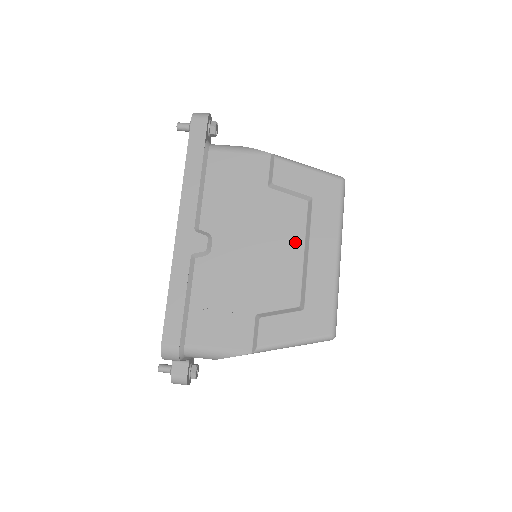
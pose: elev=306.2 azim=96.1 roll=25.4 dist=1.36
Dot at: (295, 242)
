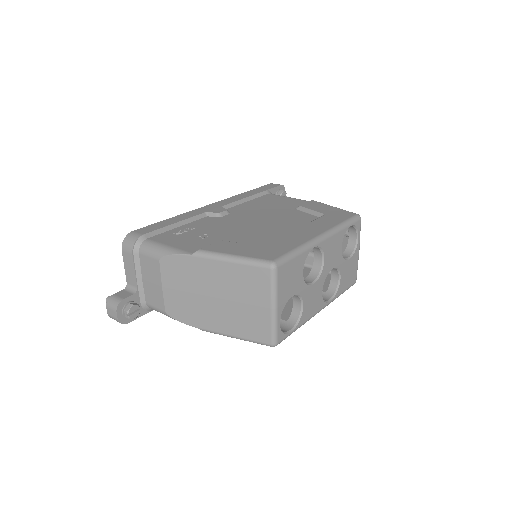
Dot at: (291, 227)
